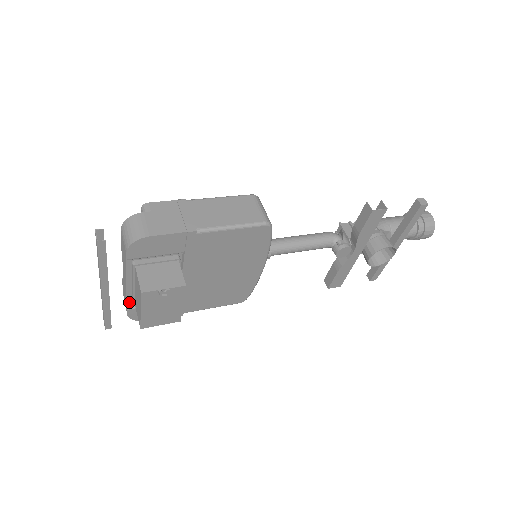
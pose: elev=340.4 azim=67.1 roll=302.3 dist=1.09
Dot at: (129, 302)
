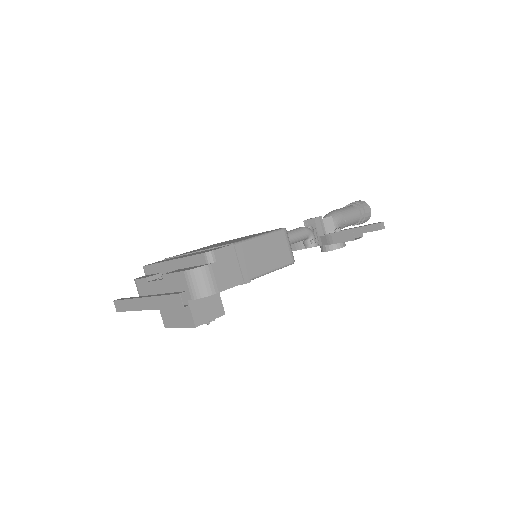
Dot at: occluded
